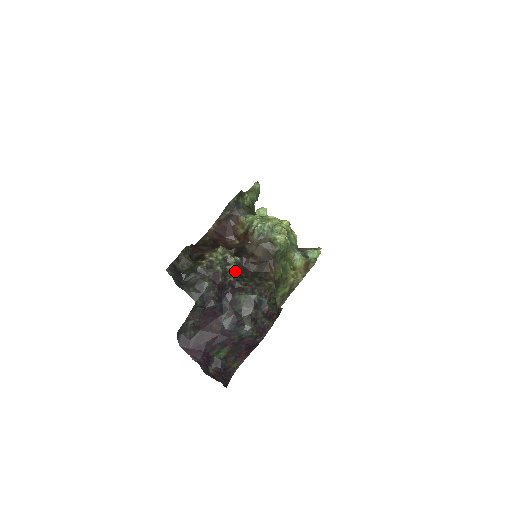
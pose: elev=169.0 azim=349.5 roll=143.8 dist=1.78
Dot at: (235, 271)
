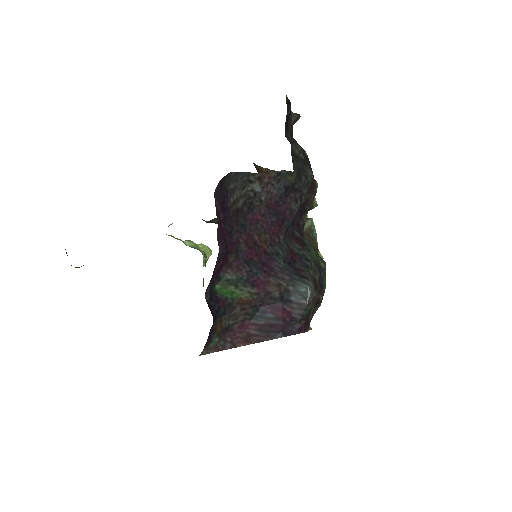
Dot at: occluded
